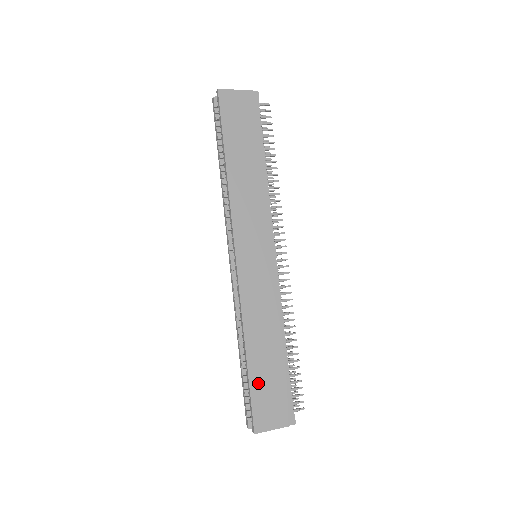
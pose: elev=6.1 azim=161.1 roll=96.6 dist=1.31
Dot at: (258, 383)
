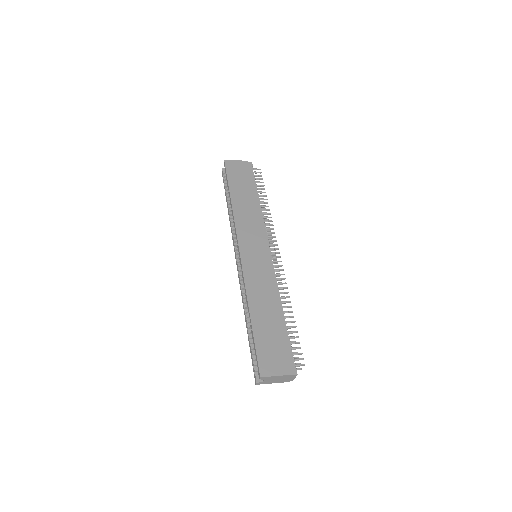
Dot at: (261, 338)
